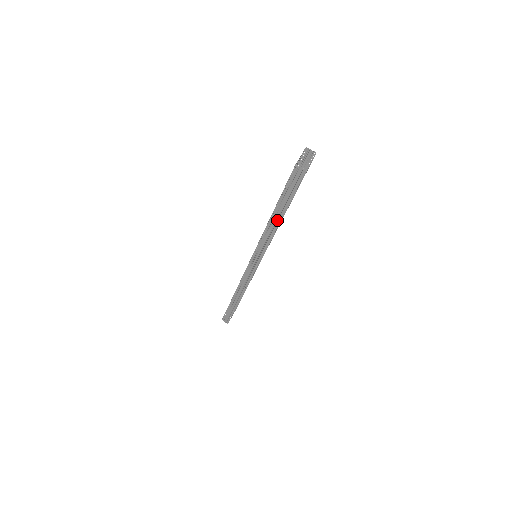
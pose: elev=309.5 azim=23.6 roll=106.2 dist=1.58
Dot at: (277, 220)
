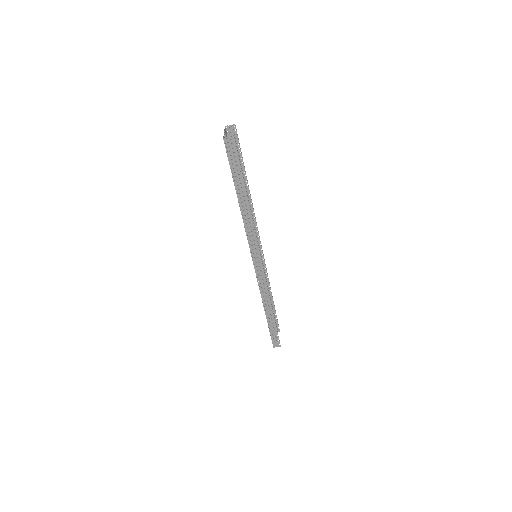
Dot at: (245, 201)
